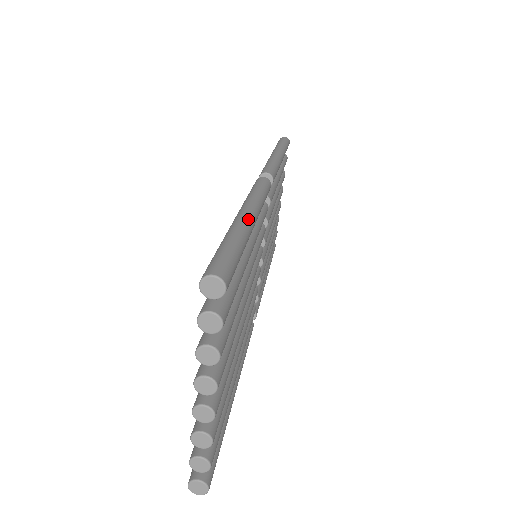
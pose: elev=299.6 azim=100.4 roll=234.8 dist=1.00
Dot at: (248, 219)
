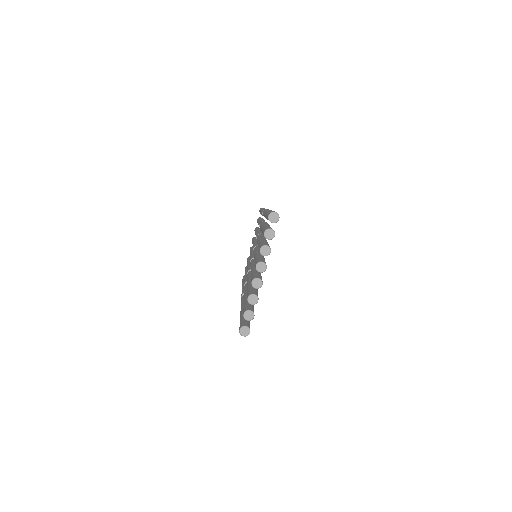
Dot at: occluded
